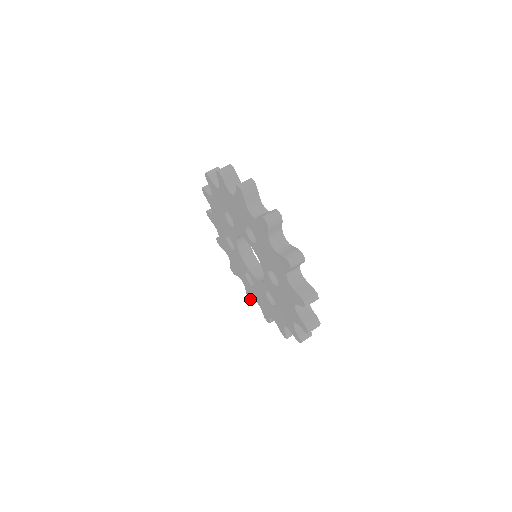
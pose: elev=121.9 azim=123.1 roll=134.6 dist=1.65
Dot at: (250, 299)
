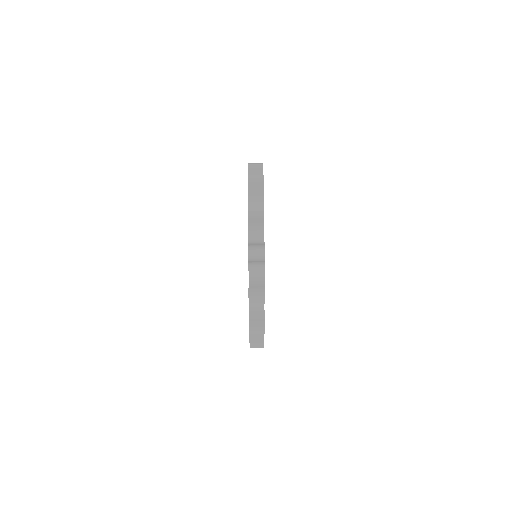
Dot at: occluded
